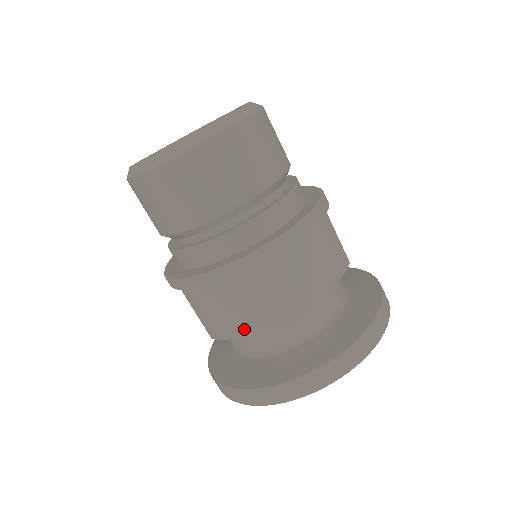
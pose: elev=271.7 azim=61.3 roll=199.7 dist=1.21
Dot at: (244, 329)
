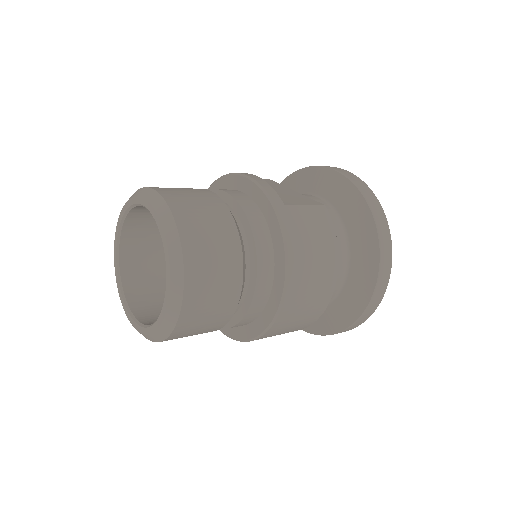
Dot at: (313, 320)
